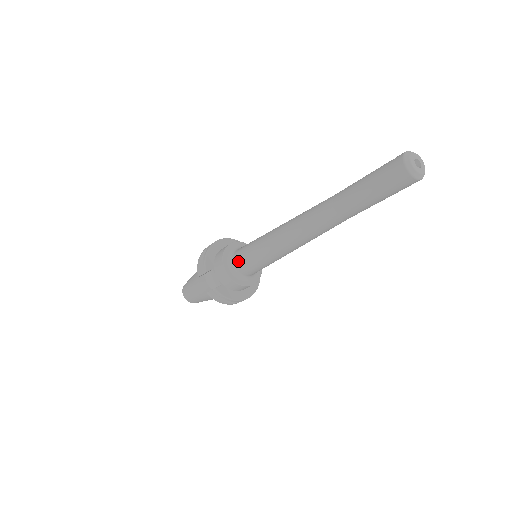
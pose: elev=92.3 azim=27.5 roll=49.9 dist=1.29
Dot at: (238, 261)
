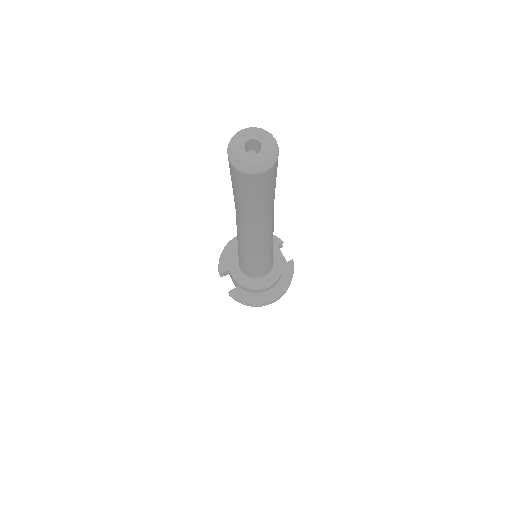
Dot at: (239, 263)
